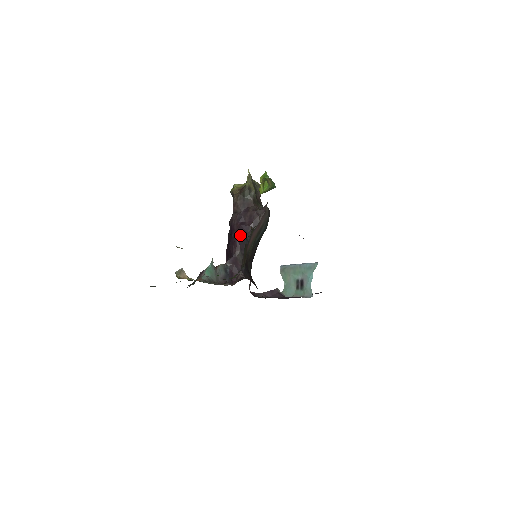
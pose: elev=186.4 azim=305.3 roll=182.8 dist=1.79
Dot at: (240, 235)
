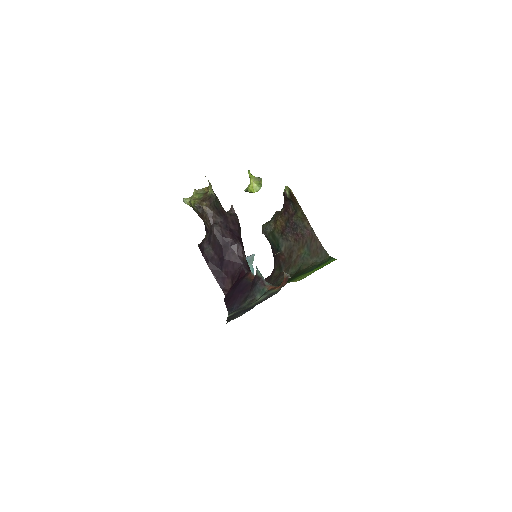
Dot at: (240, 241)
